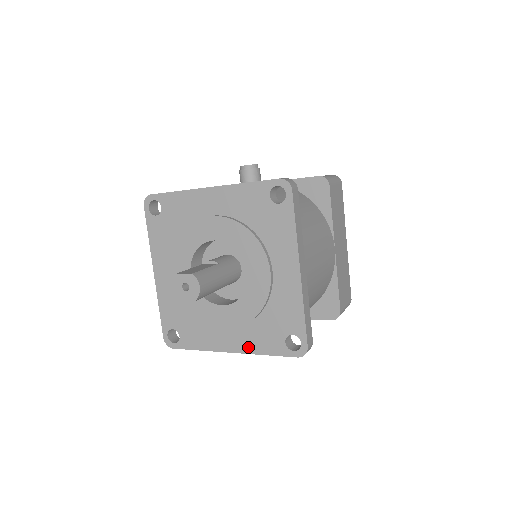
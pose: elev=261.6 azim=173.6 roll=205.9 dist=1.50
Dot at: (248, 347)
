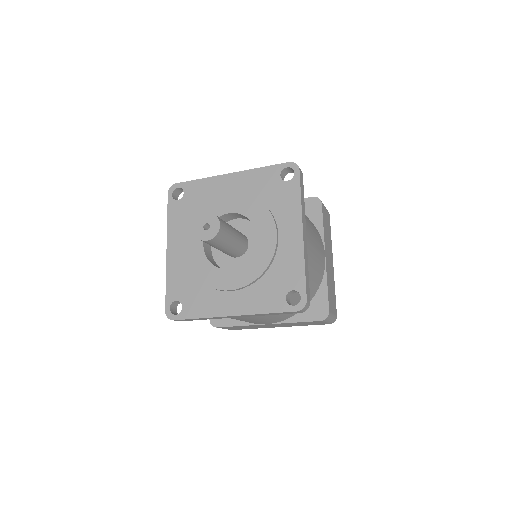
Dot at: (250, 308)
